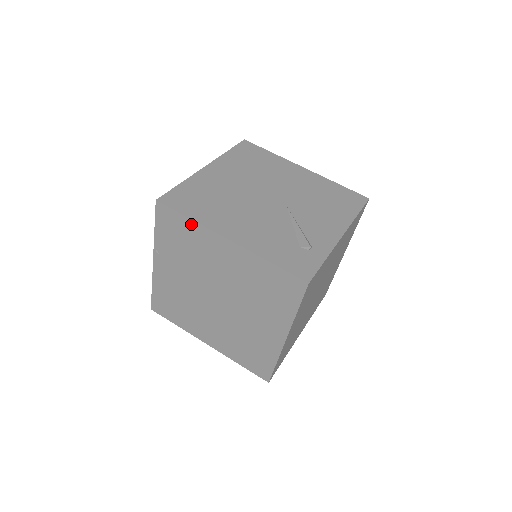
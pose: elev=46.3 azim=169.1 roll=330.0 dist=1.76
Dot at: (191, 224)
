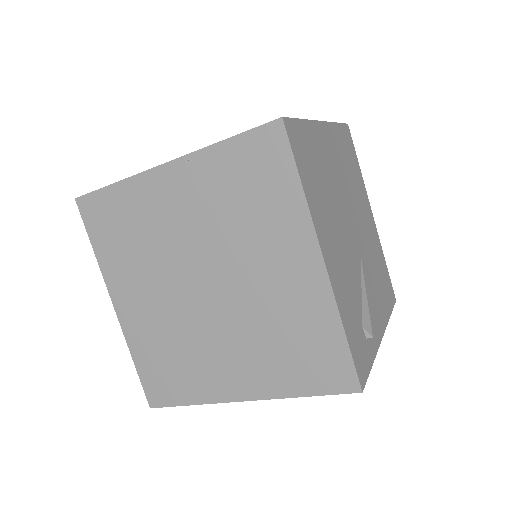
Dot at: (295, 194)
